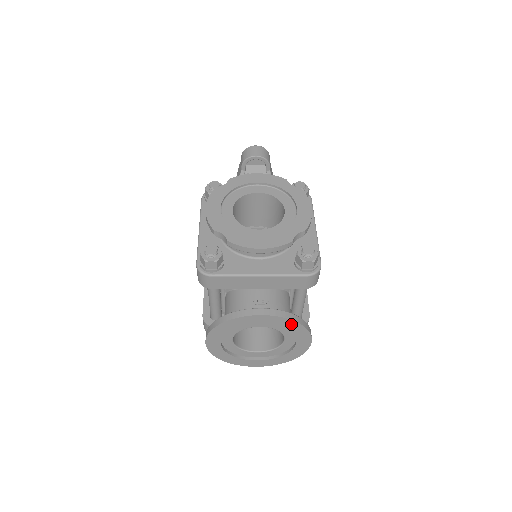
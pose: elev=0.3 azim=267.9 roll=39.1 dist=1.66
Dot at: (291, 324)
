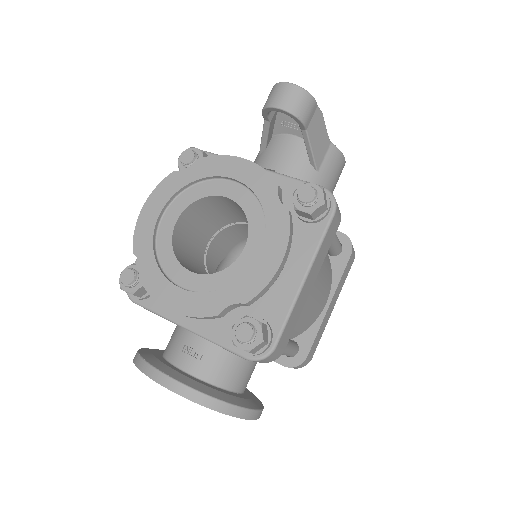
Dot at: occluded
